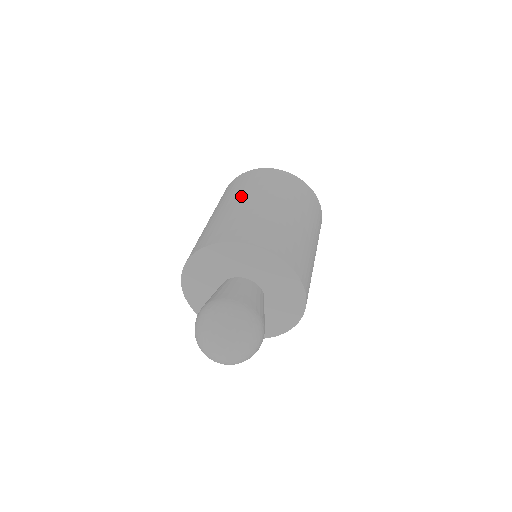
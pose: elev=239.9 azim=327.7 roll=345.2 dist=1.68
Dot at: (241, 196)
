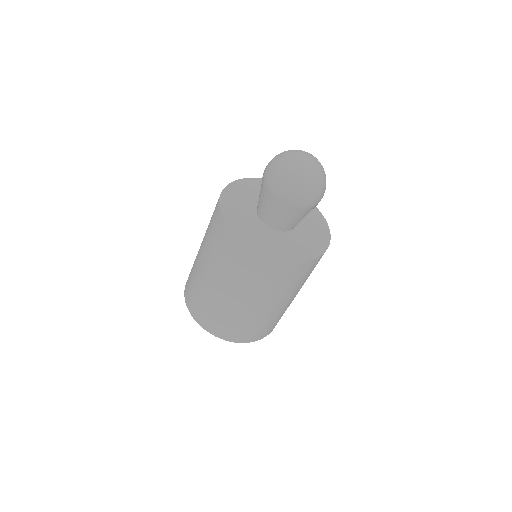
Dot at: occluded
